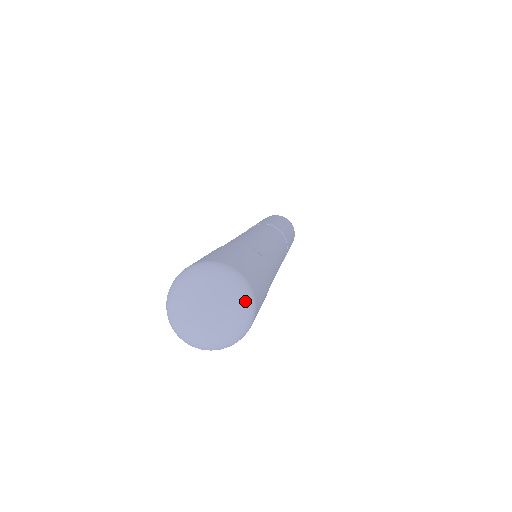
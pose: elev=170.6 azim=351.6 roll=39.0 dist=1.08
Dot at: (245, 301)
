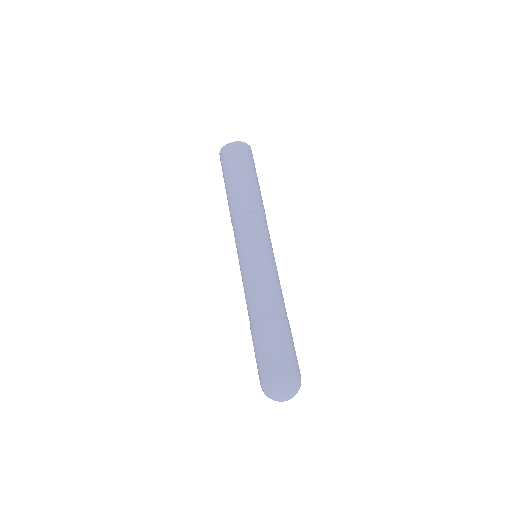
Dot at: (288, 386)
